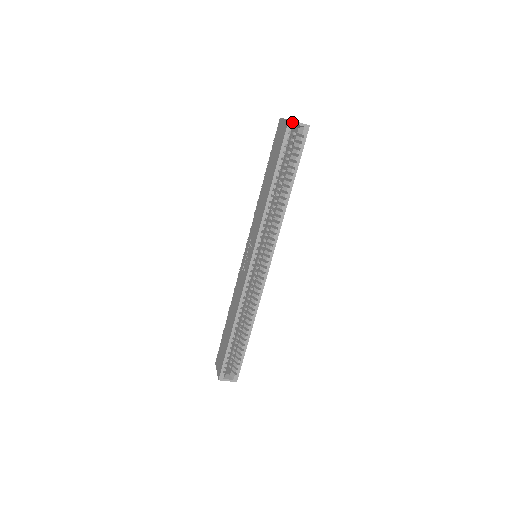
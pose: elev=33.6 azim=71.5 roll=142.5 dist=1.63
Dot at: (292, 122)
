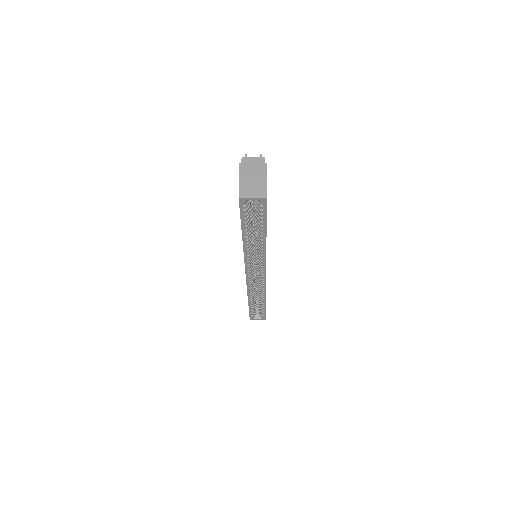
Dot at: (243, 199)
